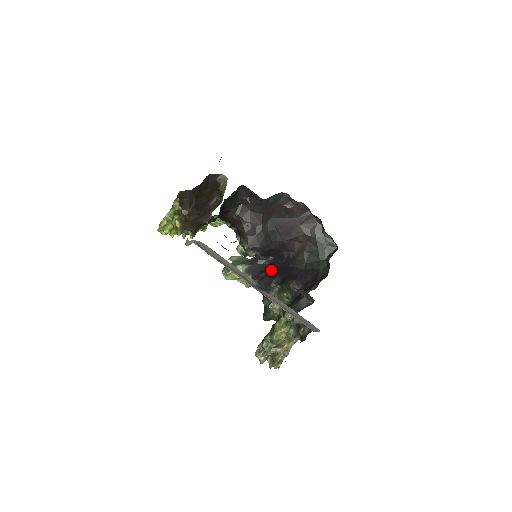
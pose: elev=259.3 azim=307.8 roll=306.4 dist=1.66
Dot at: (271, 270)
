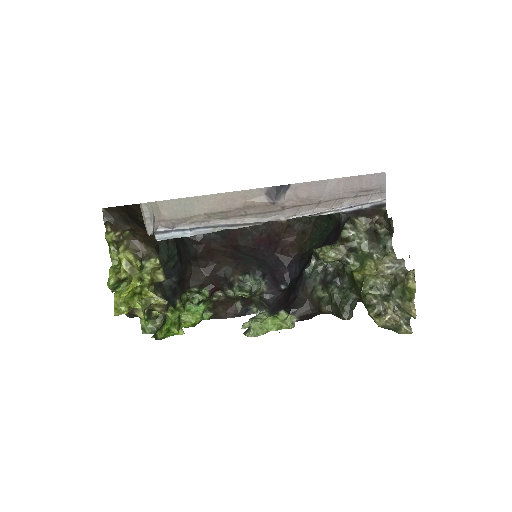
Dot at: (294, 285)
